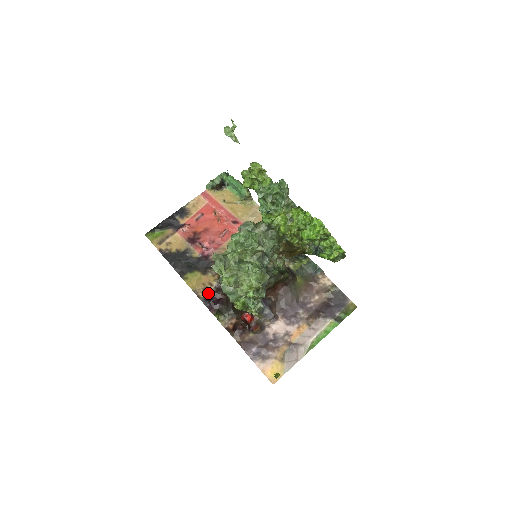
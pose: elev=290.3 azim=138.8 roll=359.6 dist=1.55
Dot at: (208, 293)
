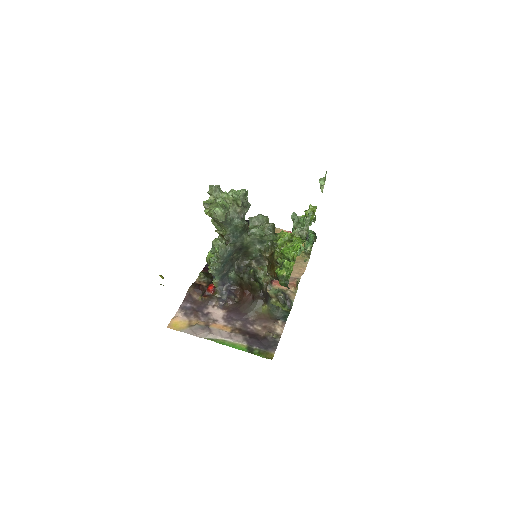
Dot at: occluded
